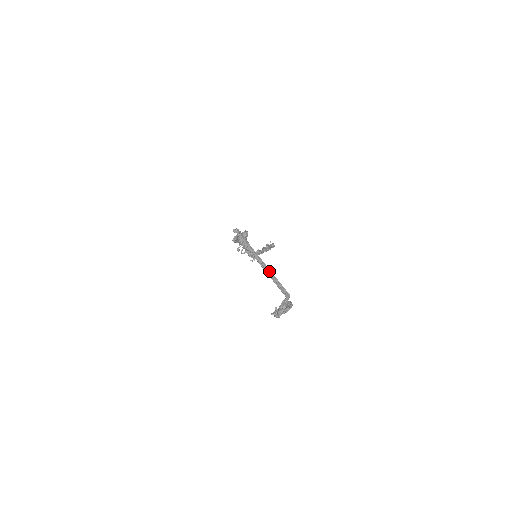
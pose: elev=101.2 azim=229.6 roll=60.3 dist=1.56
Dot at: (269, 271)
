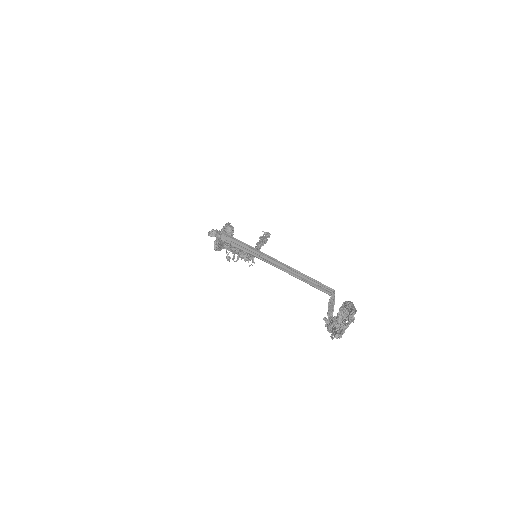
Dot at: (289, 269)
